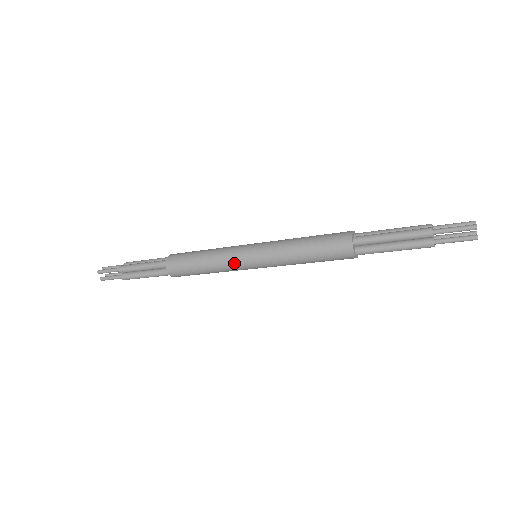
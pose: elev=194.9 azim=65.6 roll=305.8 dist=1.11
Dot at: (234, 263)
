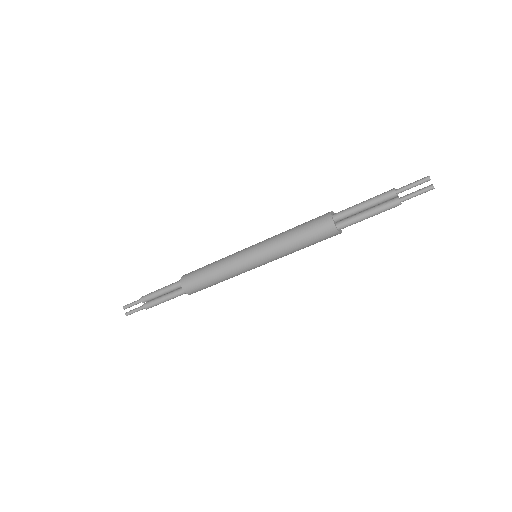
Dot at: (238, 264)
